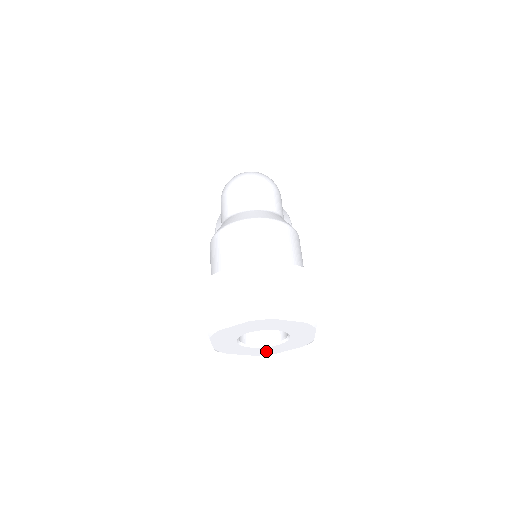
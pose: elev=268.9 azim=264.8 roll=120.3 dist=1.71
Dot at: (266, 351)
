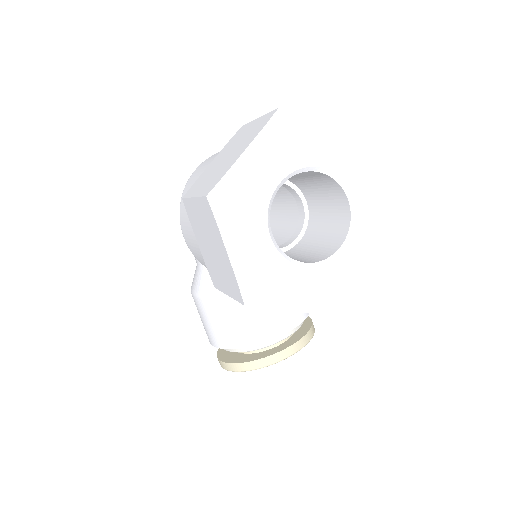
Dot at: (336, 286)
